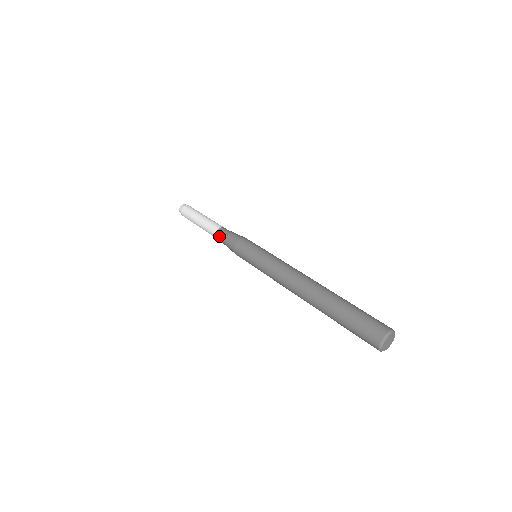
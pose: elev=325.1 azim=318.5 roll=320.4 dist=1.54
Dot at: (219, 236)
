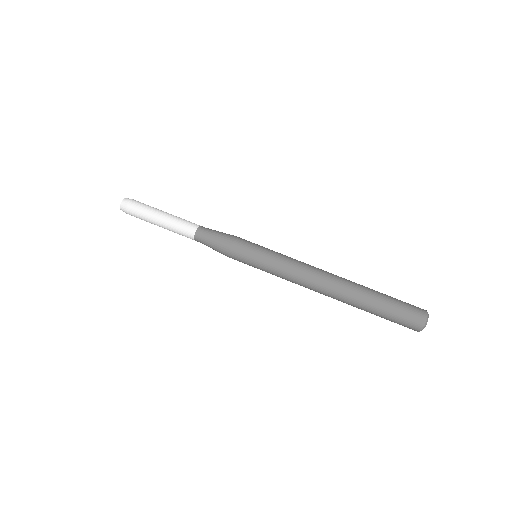
Dot at: (201, 237)
